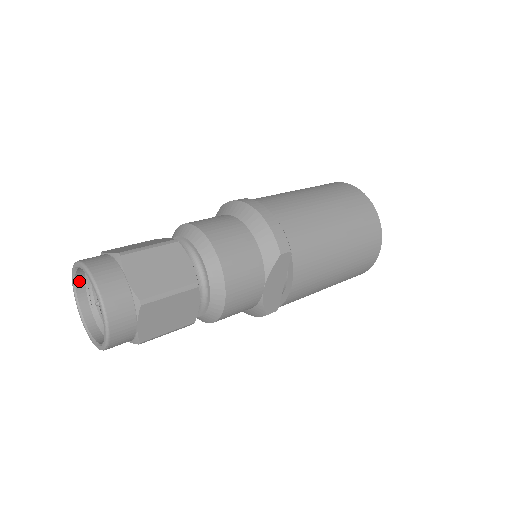
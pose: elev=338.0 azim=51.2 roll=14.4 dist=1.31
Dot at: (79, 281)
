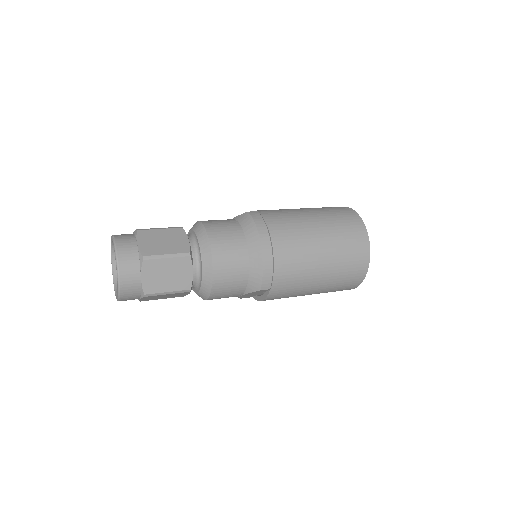
Dot at: occluded
